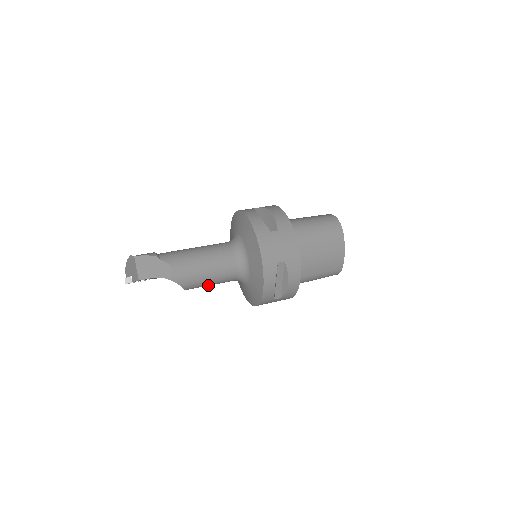
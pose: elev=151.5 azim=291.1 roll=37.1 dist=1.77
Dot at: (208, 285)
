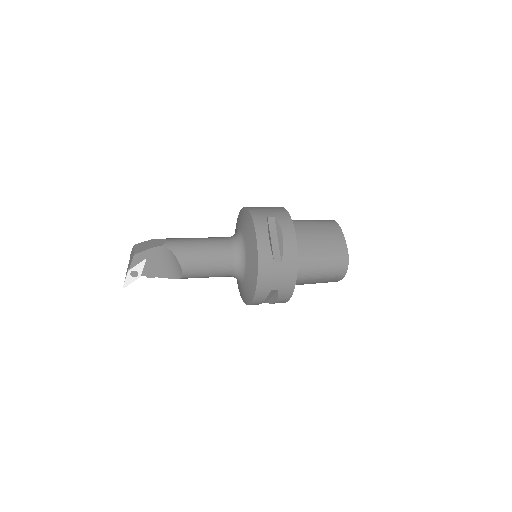
Dot at: (205, 265)
